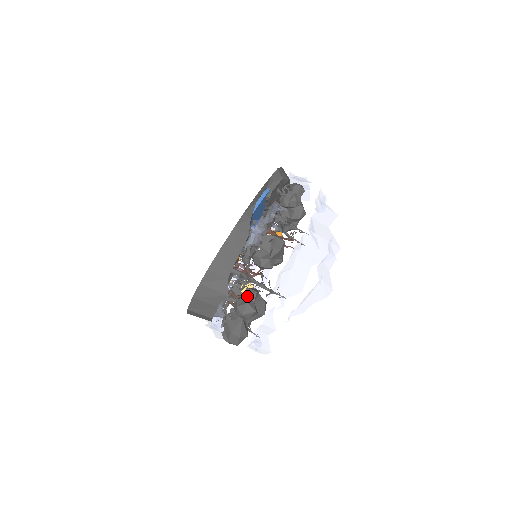
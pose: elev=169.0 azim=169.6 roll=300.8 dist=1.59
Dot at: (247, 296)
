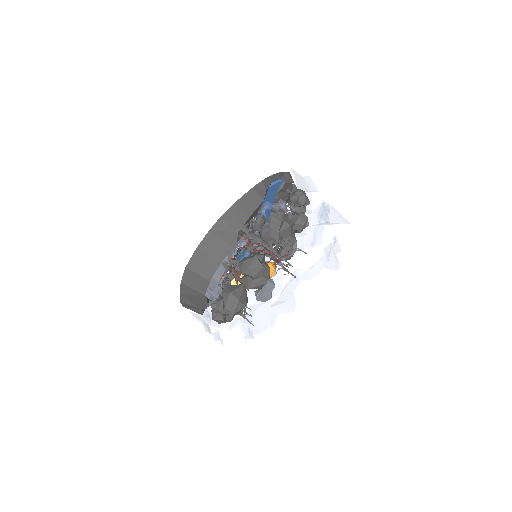
Dot at: (254, 255)
